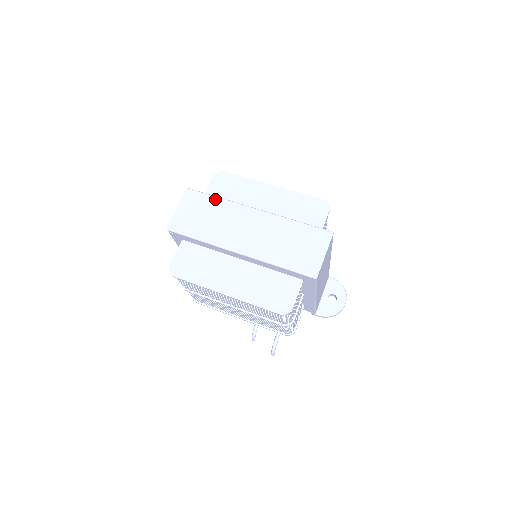
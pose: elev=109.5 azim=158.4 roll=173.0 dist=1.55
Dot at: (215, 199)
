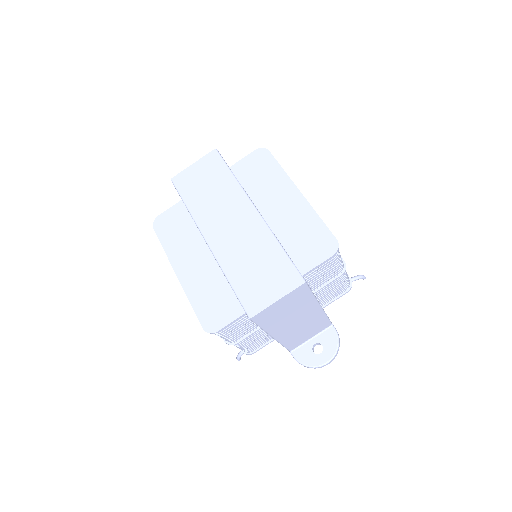
Dot at: (229, 174)
